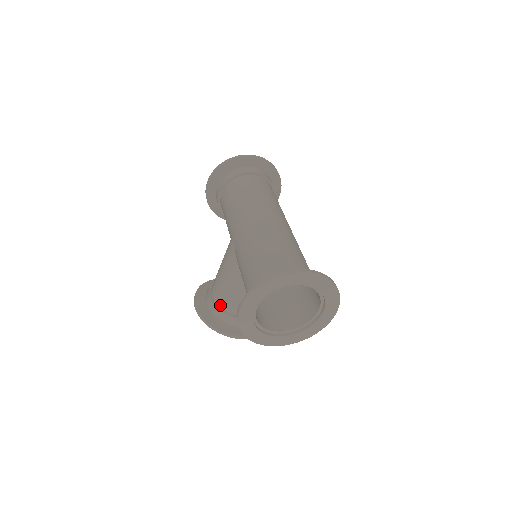
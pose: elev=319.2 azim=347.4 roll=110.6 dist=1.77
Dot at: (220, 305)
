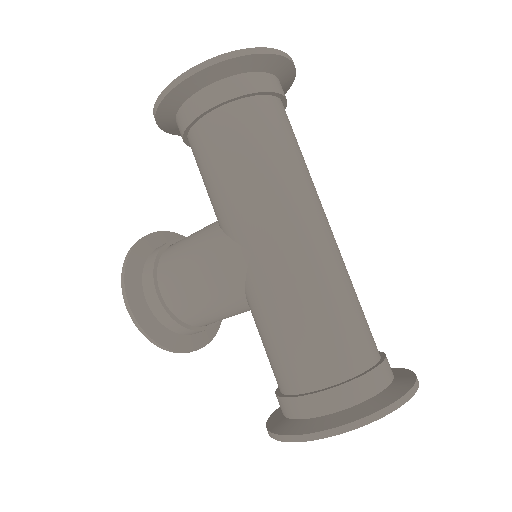
Dot at: (179, 317)
